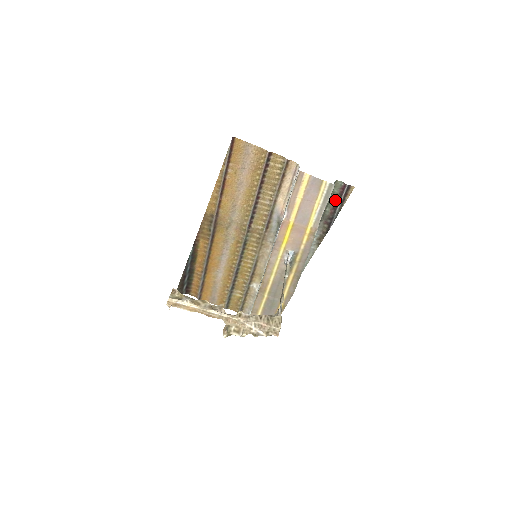
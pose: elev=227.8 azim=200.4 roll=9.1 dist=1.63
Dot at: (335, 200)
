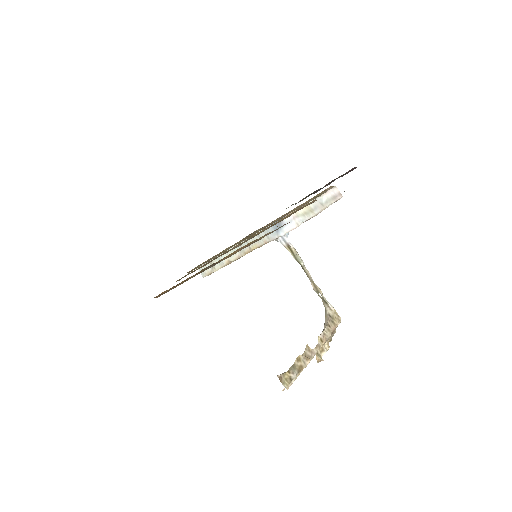
Dot at: (337, 178)
